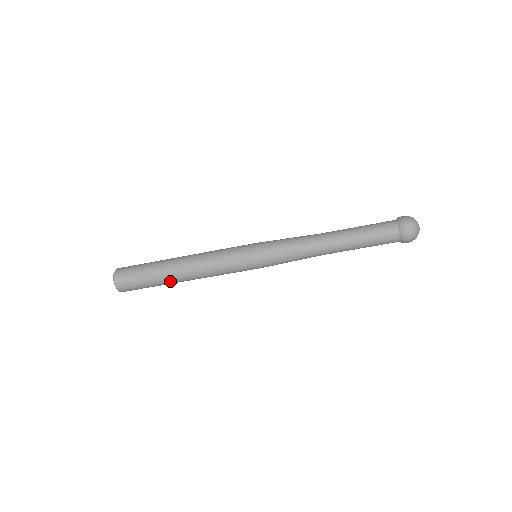
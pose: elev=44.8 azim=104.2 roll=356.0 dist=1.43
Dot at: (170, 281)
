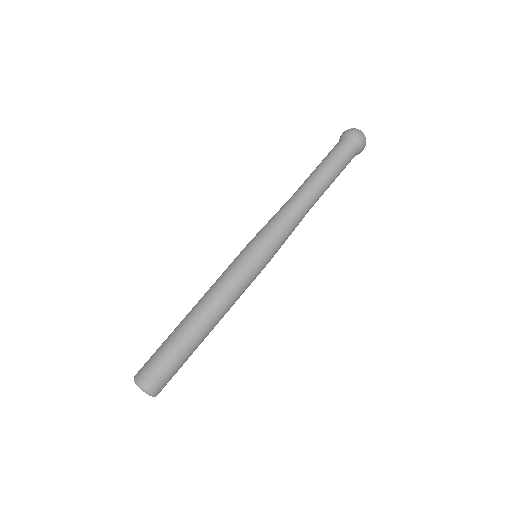
Dot at: (183, 329)
